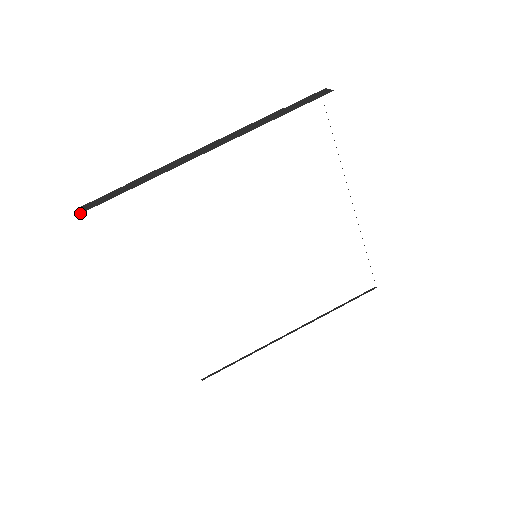
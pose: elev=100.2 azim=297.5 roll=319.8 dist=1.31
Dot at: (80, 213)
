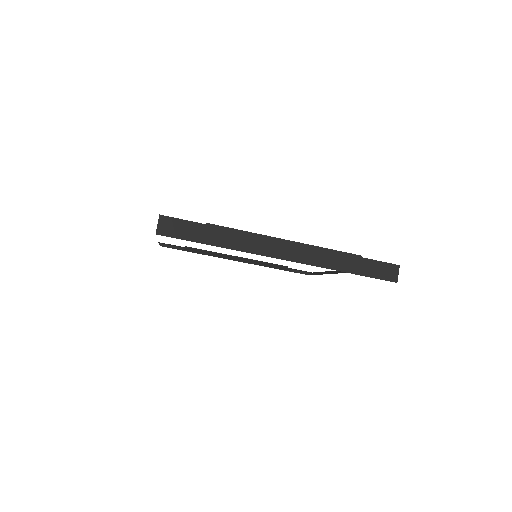
Dot at: (157, 233)
